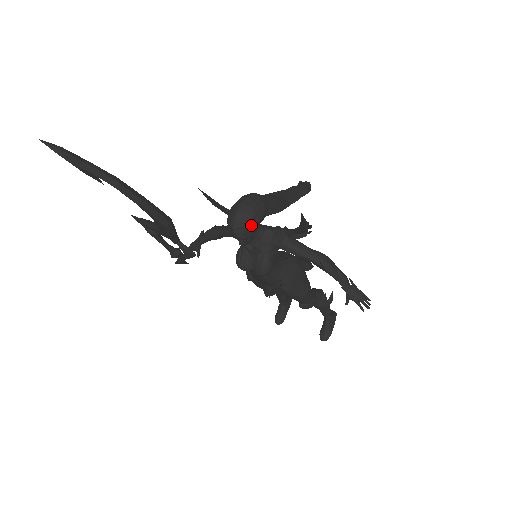
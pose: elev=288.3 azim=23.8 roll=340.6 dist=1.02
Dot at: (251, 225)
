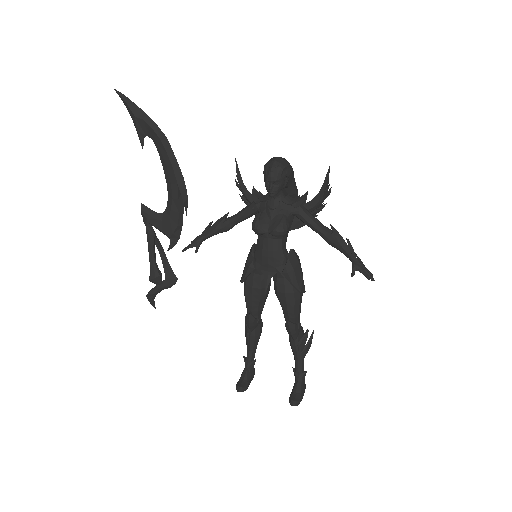
Dot at: (285, 171)
